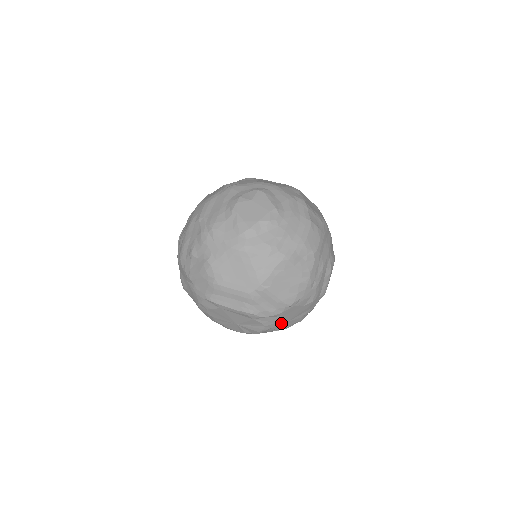
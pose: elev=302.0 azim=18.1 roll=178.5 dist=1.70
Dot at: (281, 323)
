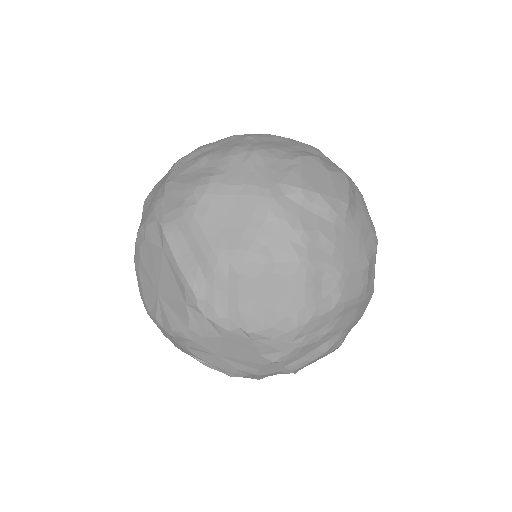
Dot at: (210, 348)
